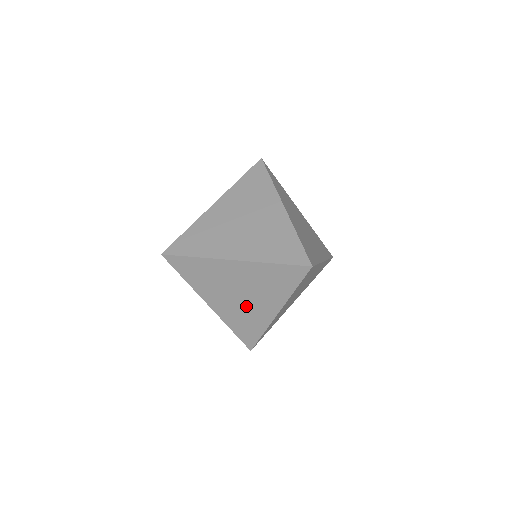
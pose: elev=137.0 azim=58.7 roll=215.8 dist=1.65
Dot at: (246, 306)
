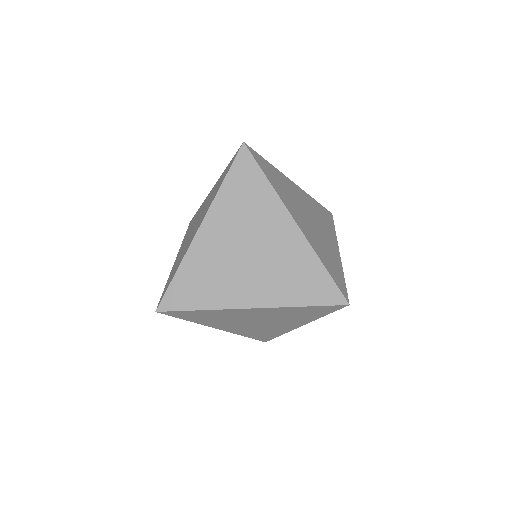
Dot at: (263, 326)
